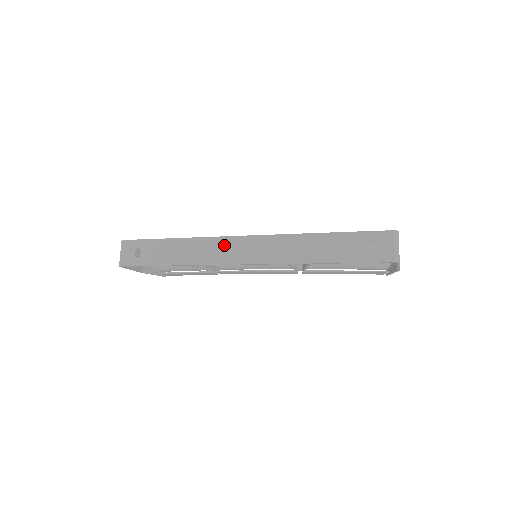
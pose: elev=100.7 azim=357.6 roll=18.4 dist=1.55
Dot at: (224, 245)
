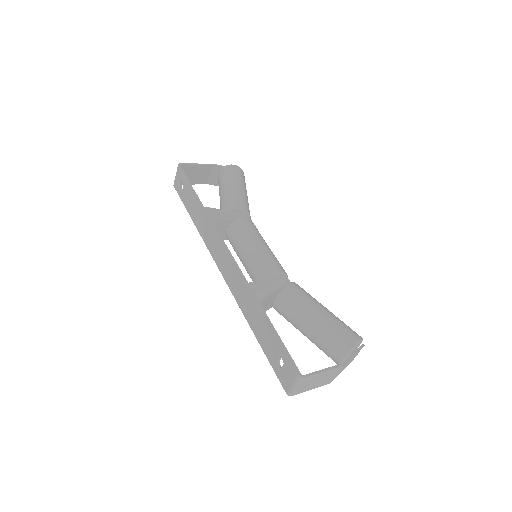
Dot at: (216, 242)
